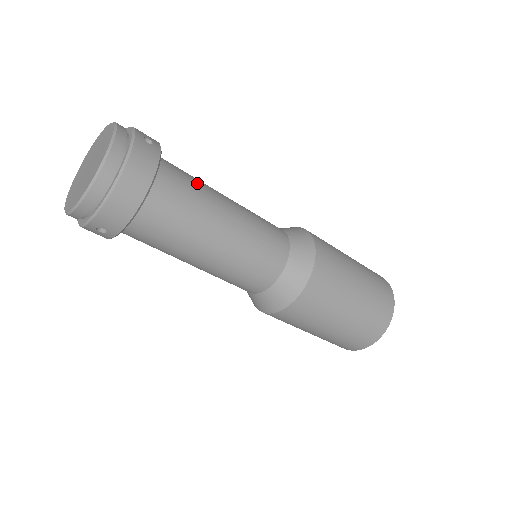
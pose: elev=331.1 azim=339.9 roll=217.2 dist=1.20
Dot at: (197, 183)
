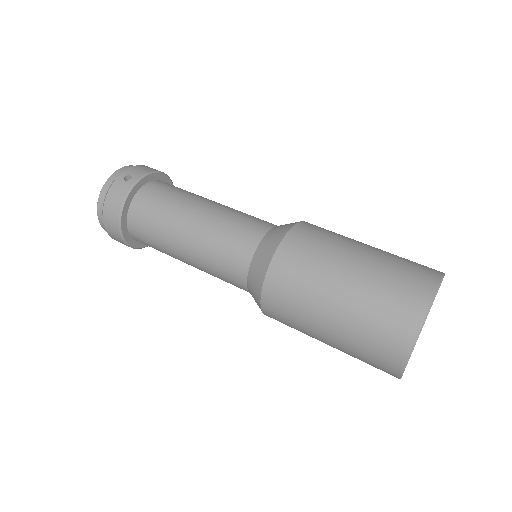
Dot at: (170, 201)
